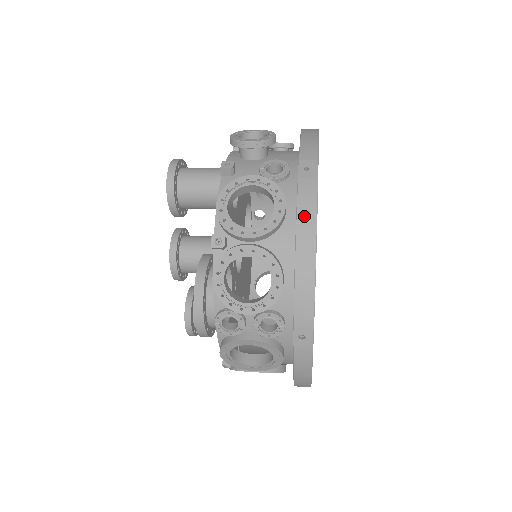
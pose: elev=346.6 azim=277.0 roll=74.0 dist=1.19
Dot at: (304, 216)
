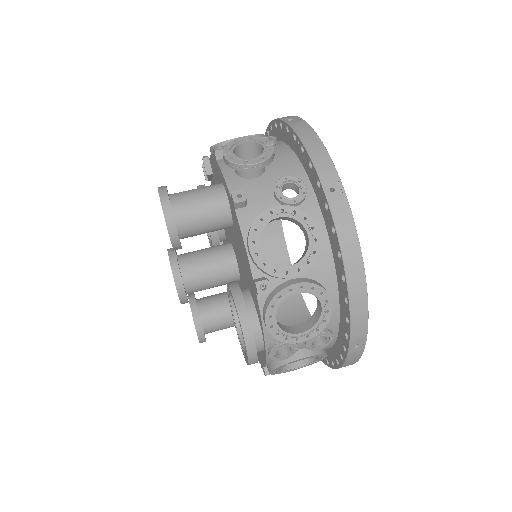
Dot at: (347, 244)
